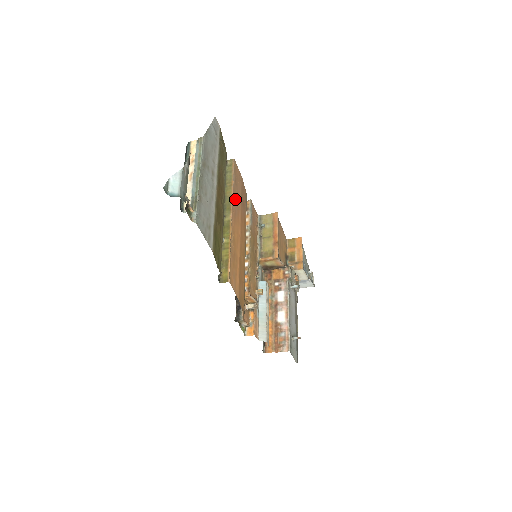
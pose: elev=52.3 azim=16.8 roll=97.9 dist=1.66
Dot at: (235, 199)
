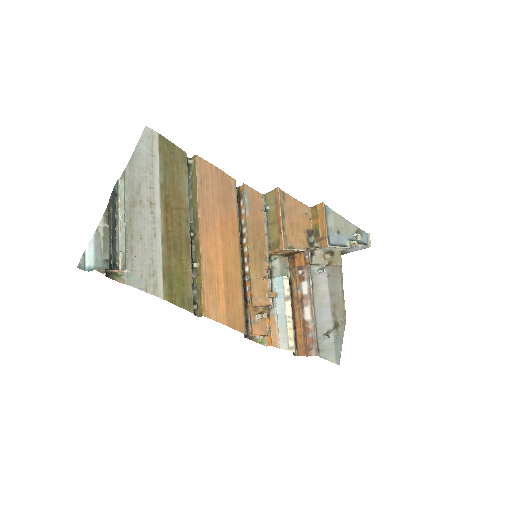
Dot at: (204, 207)
